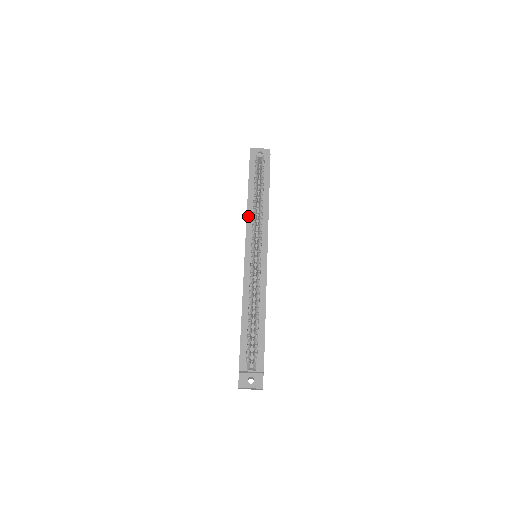
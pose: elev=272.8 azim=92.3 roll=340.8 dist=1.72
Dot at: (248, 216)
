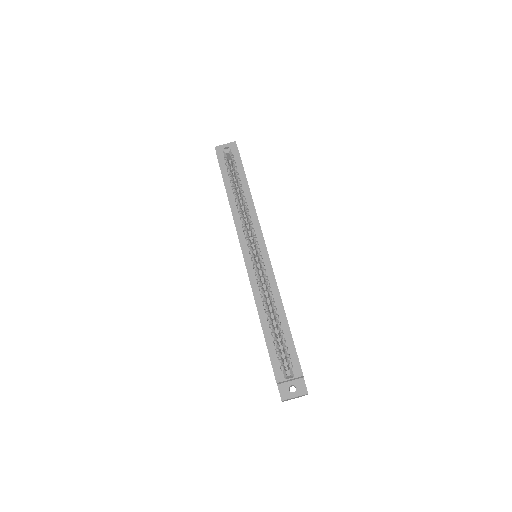
Dot at: (234, 217)
